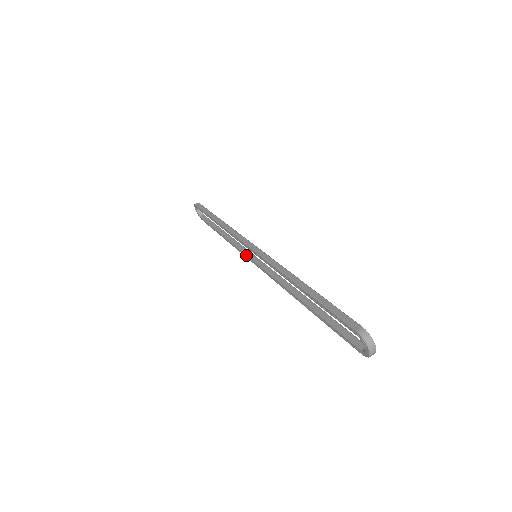
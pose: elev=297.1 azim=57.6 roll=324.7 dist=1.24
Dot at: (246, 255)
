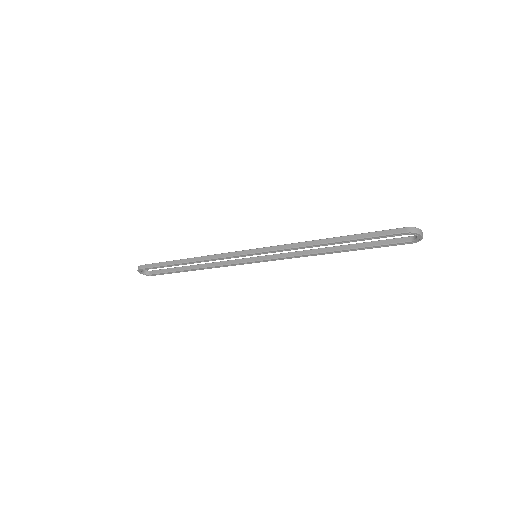
Dot at: (242, 263)
